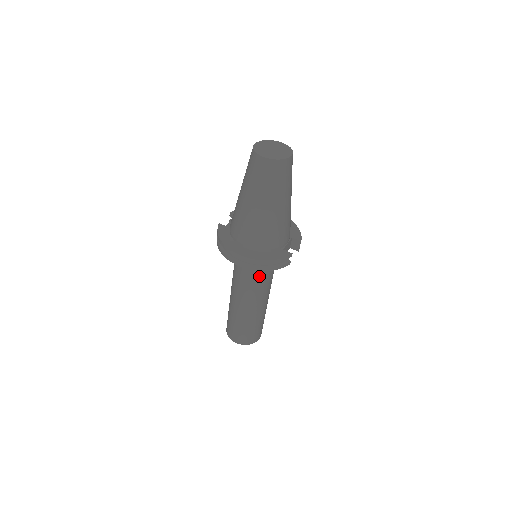
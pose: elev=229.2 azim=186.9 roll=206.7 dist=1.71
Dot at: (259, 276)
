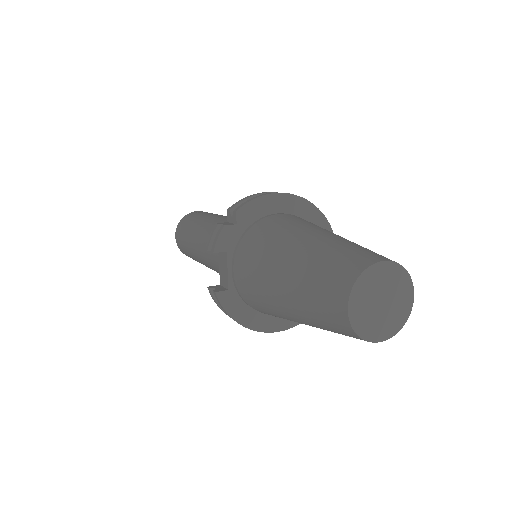
Dot at: occluded
